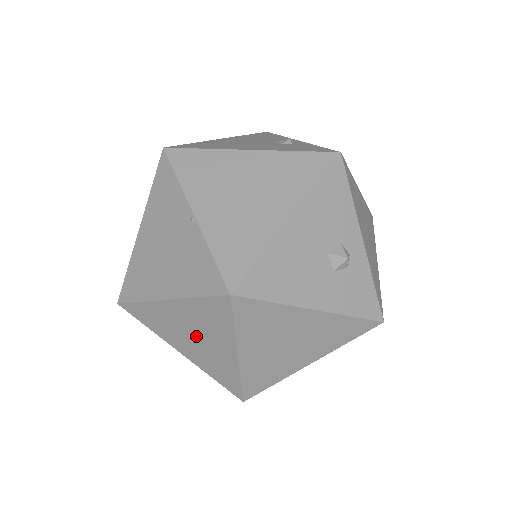
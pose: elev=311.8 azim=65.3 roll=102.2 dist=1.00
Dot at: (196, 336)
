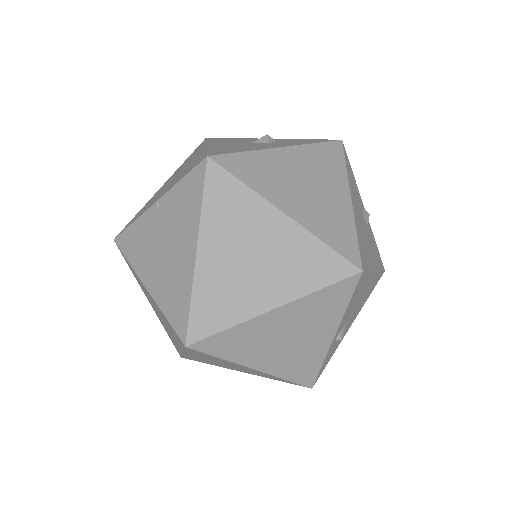
Dot at: (250, 254)
